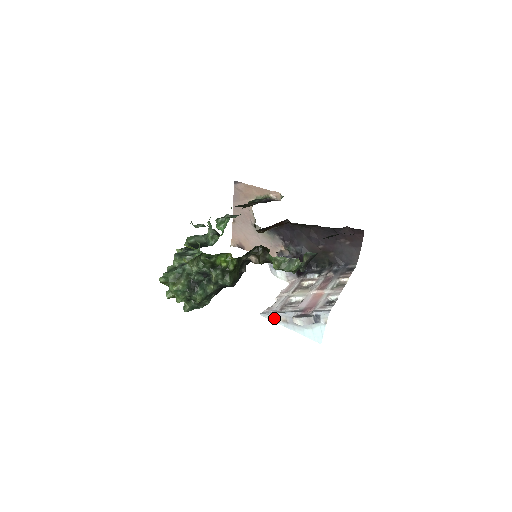
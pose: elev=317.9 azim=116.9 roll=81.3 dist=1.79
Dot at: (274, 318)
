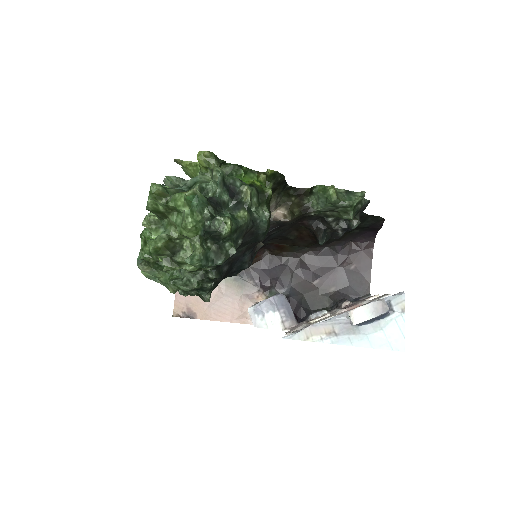
Dot at: (310, 335)
